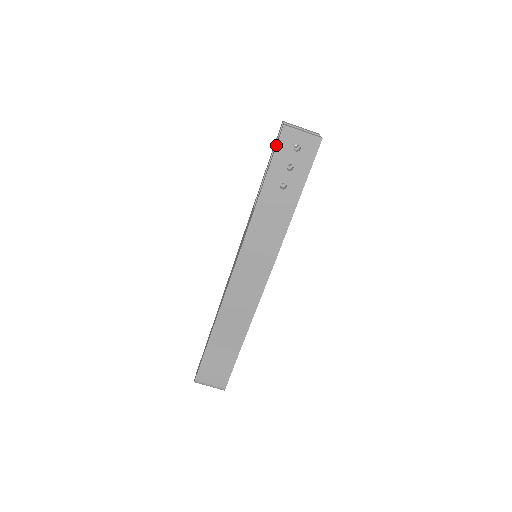
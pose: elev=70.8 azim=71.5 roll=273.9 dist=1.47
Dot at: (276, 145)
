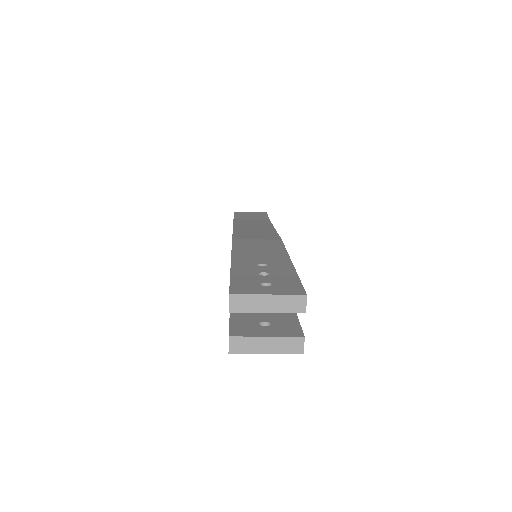
Dot at: occluded
